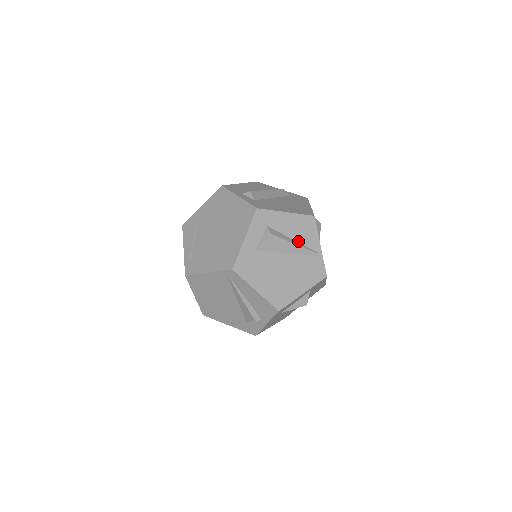
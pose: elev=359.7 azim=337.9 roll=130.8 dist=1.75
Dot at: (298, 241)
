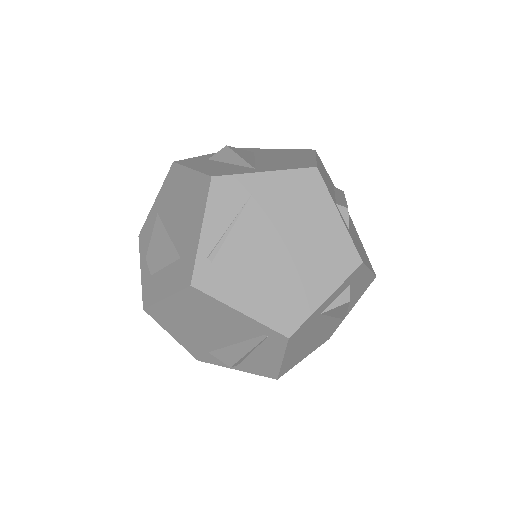
Dot at: occluded
